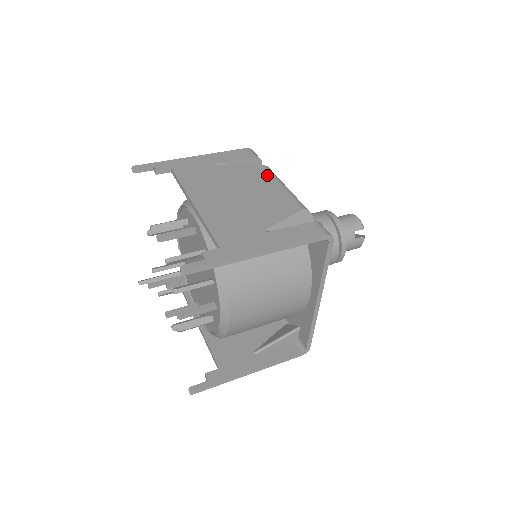
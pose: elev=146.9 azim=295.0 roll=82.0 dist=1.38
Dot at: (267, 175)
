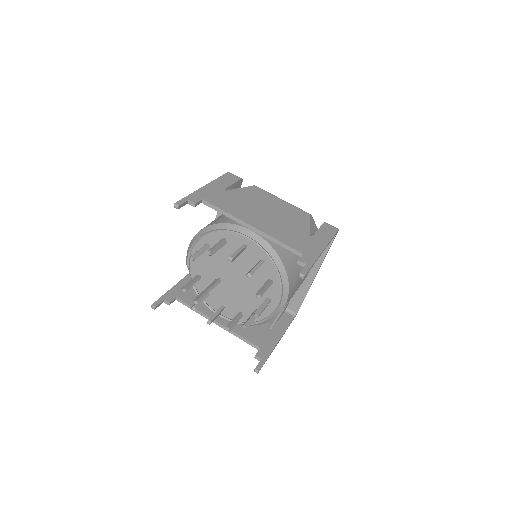
Dot at: (266, 193)
